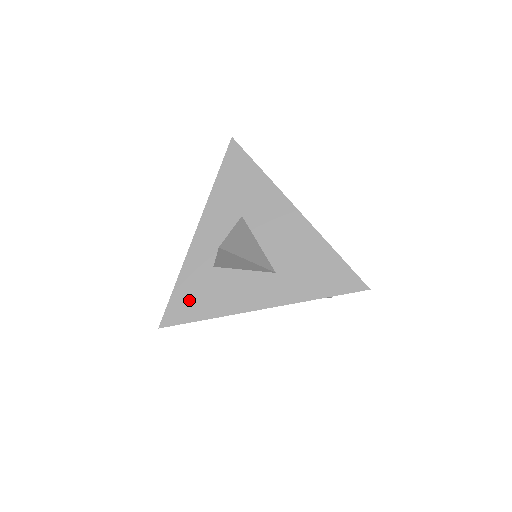
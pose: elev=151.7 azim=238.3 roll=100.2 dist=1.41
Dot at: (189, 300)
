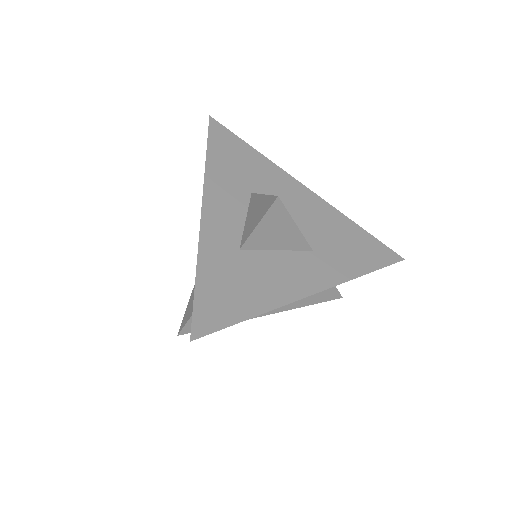
Dot at: (223, 294)
